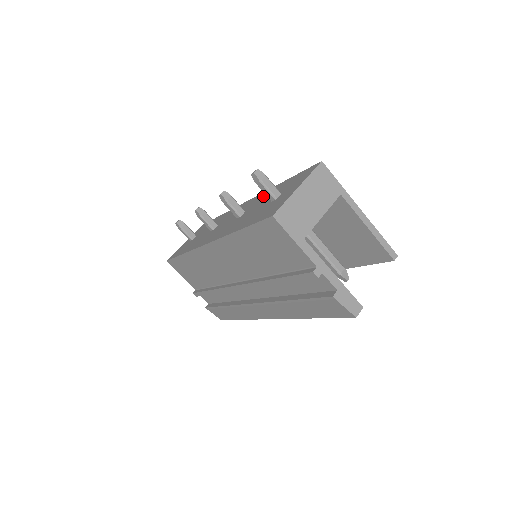
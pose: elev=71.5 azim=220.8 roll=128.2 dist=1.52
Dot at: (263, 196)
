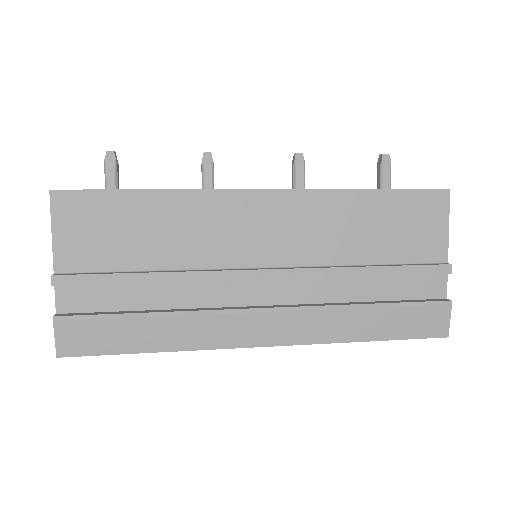
Dot at: occluded
